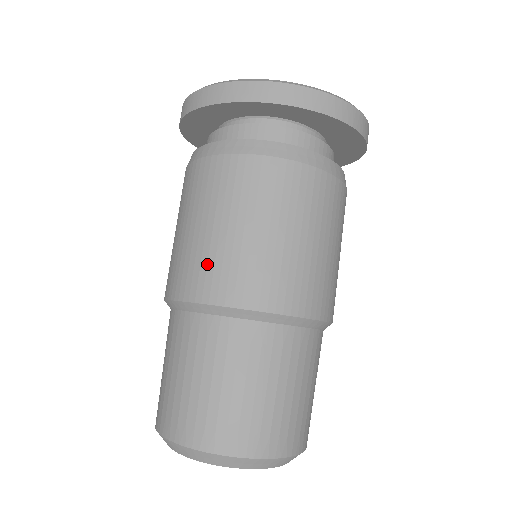
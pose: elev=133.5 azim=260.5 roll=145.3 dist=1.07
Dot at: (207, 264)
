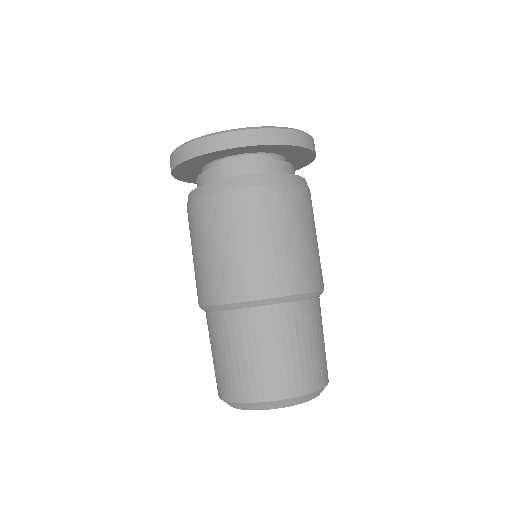
Dot at: (234, 274)
